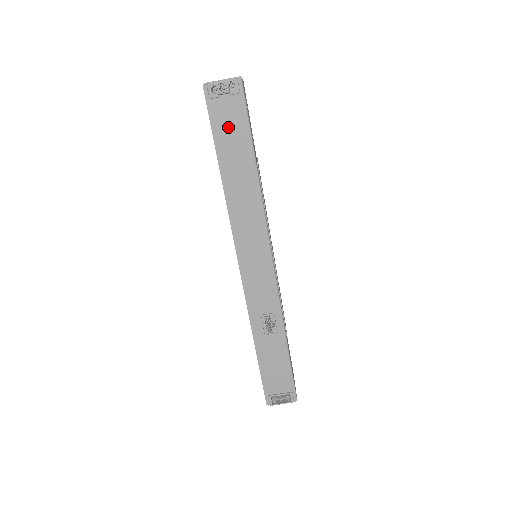
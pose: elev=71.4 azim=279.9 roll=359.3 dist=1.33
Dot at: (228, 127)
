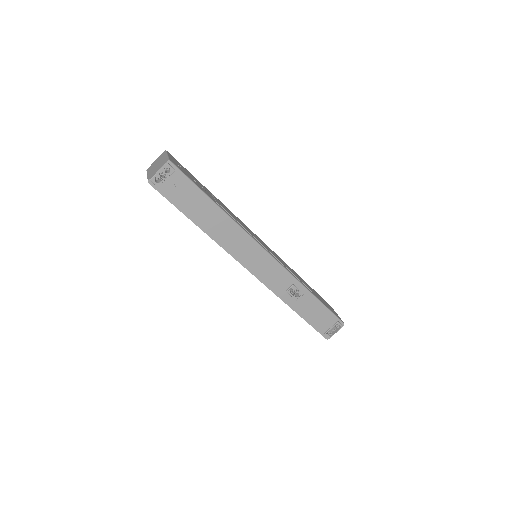
Dot at: (183, 196)
